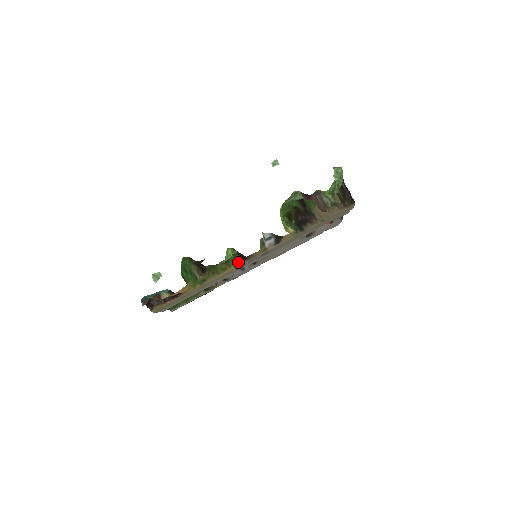
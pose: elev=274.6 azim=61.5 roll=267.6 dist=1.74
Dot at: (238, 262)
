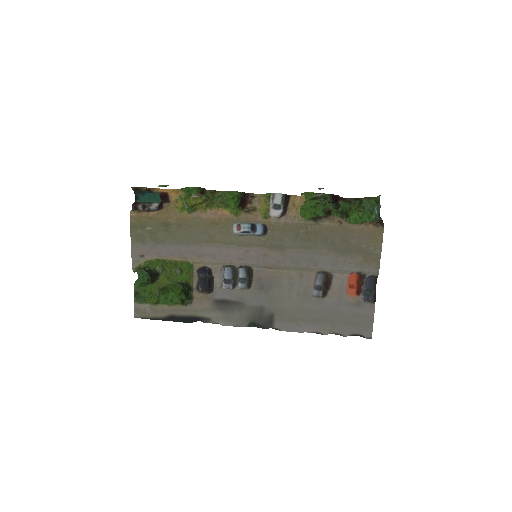
Dot at: (236, 211)
